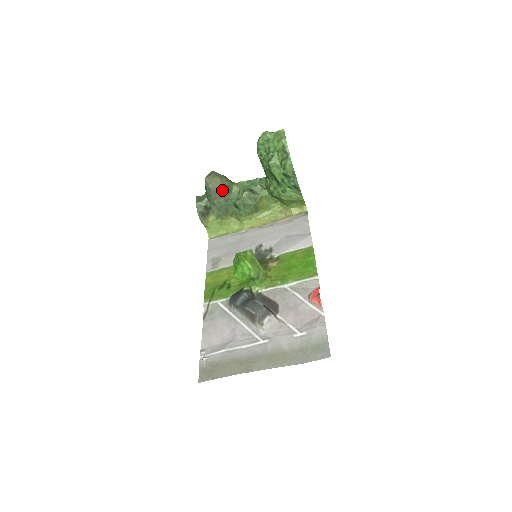
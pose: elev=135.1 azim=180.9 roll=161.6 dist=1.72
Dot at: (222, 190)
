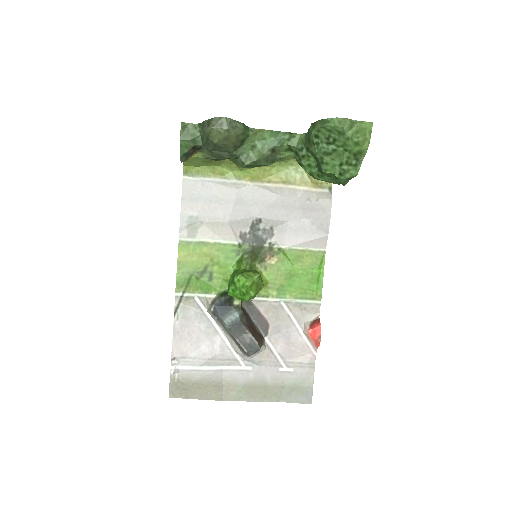
Dot at: (232, 147)
